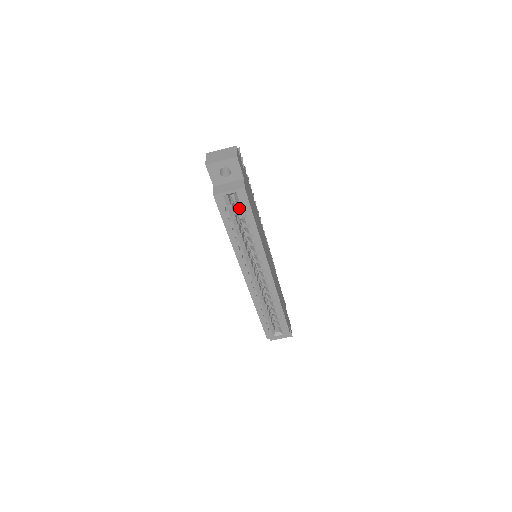
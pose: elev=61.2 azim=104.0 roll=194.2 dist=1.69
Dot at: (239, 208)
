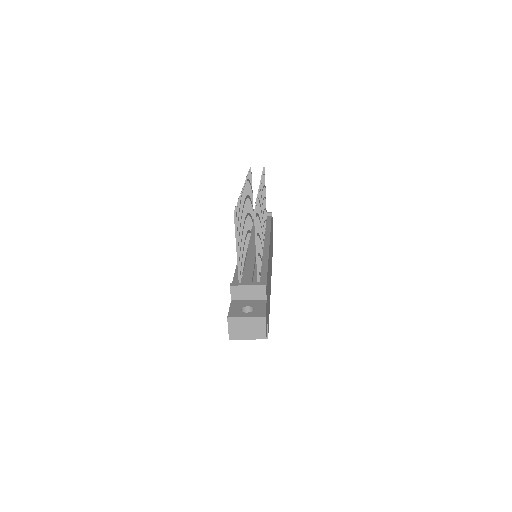
Dot at: occluded
